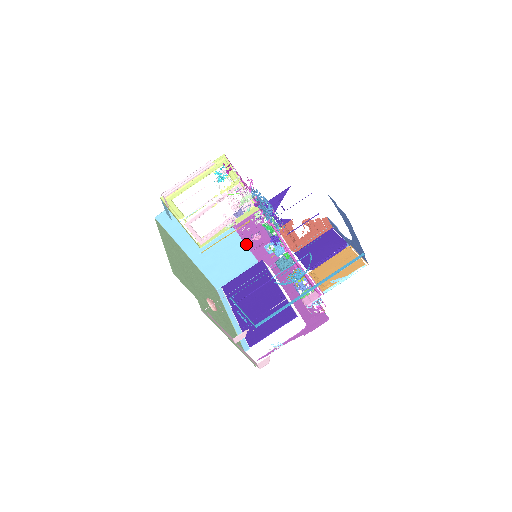
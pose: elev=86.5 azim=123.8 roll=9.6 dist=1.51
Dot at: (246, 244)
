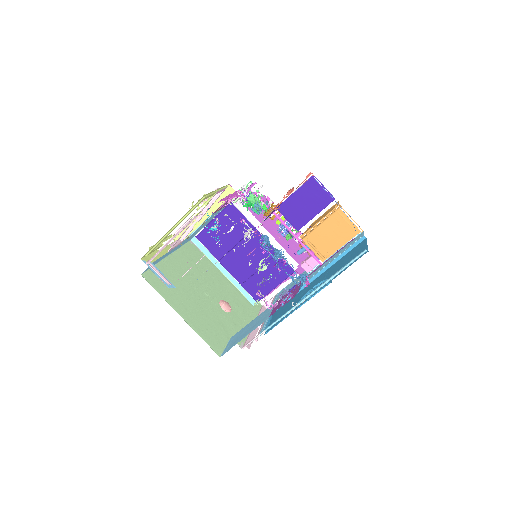
Dot at: occluded
